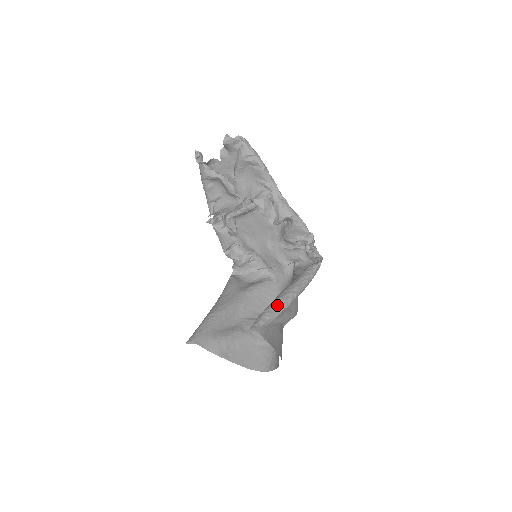
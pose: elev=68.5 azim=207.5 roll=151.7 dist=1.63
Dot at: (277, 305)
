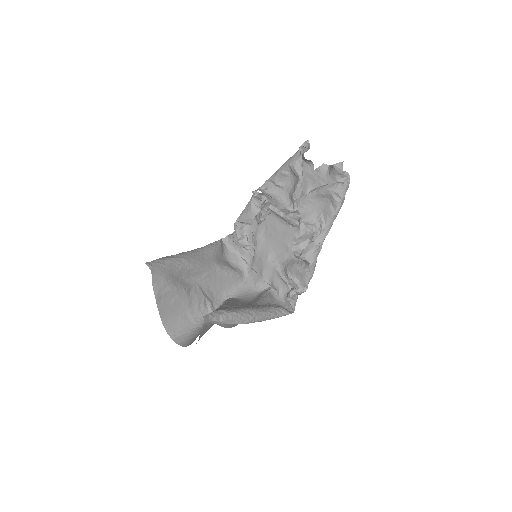
Dot at: (236, 317)
